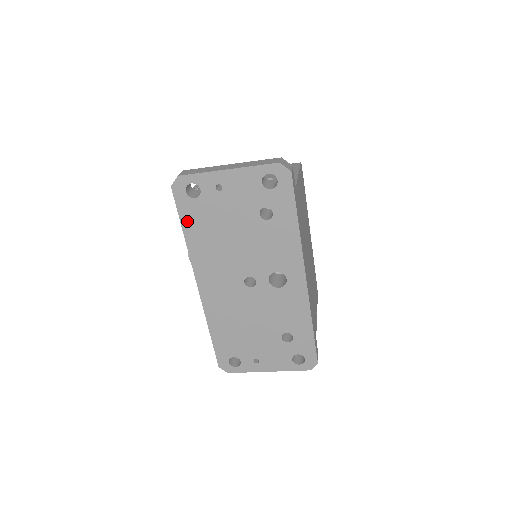
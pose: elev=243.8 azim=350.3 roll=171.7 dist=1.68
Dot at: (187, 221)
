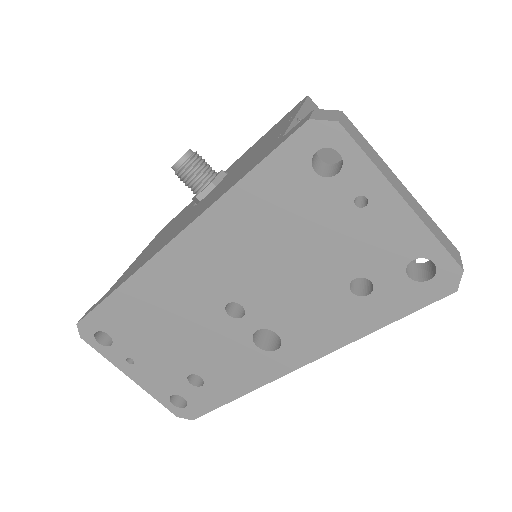
Dot at: (263, 179)
